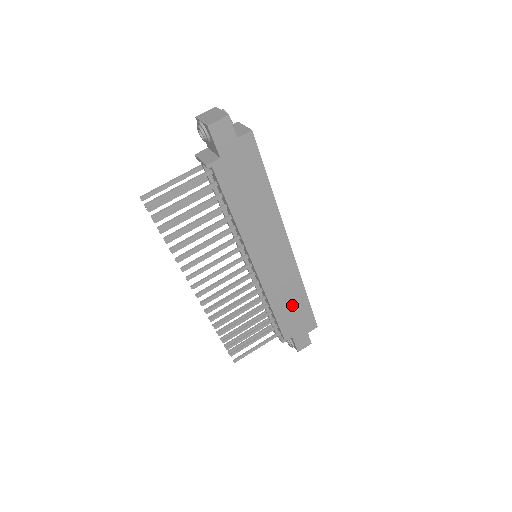
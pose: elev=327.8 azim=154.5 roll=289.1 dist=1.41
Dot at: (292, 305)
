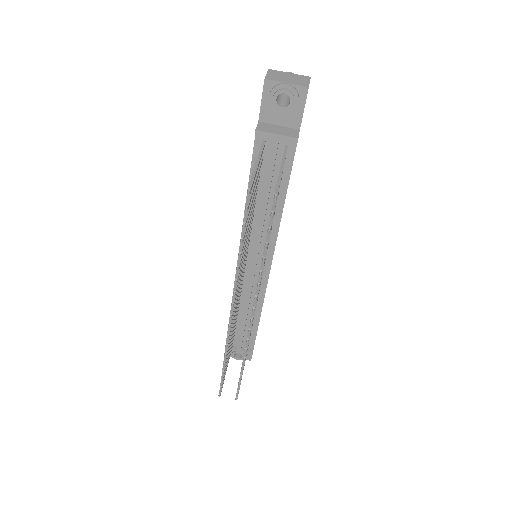
Dot at: occluded
